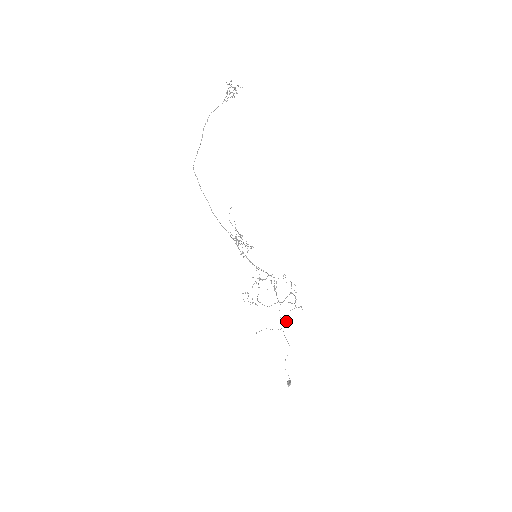
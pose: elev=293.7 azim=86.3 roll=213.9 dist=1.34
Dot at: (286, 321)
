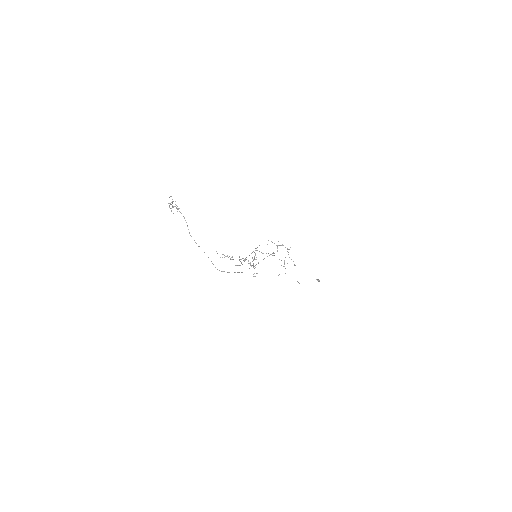
Dot at: (293, 261)
